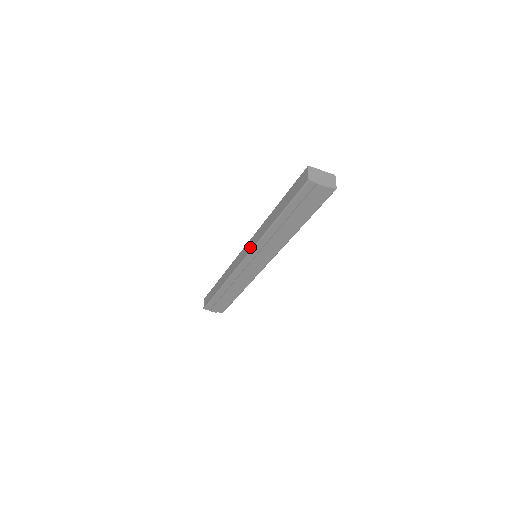
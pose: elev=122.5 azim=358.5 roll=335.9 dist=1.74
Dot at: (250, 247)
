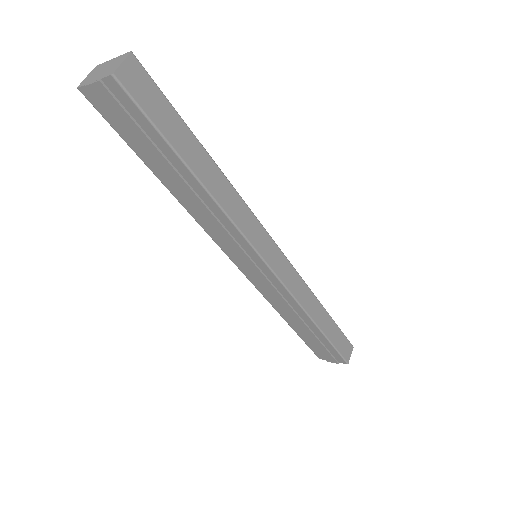
Dot at: occluded
